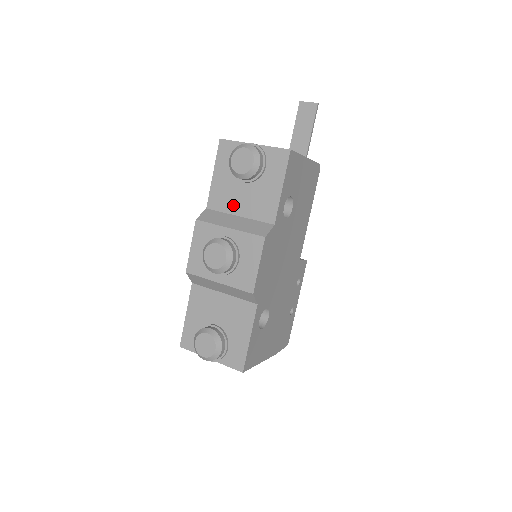
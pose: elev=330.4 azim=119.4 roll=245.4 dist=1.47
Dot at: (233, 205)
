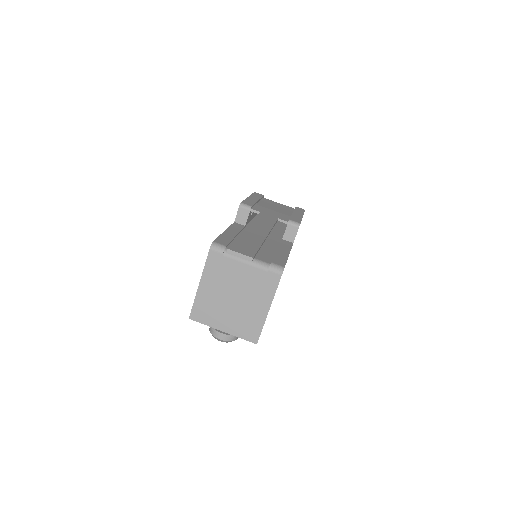
Dot at: occluded
